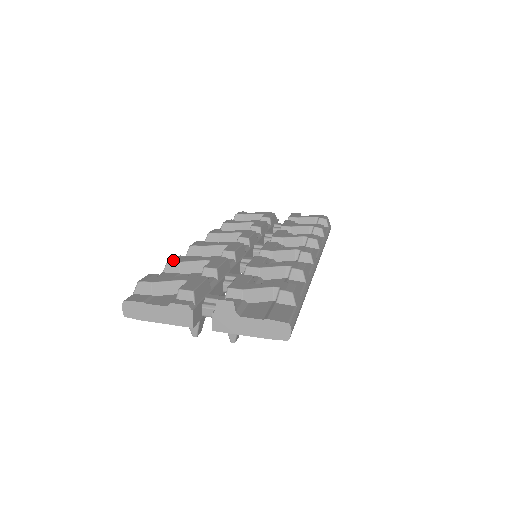
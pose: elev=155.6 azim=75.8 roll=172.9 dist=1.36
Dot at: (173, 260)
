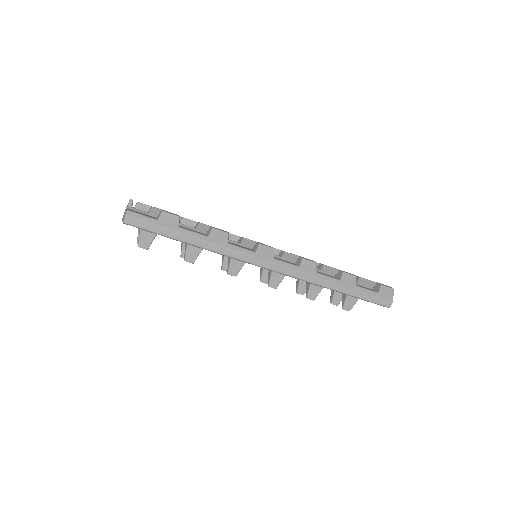
Dot at: occluded
